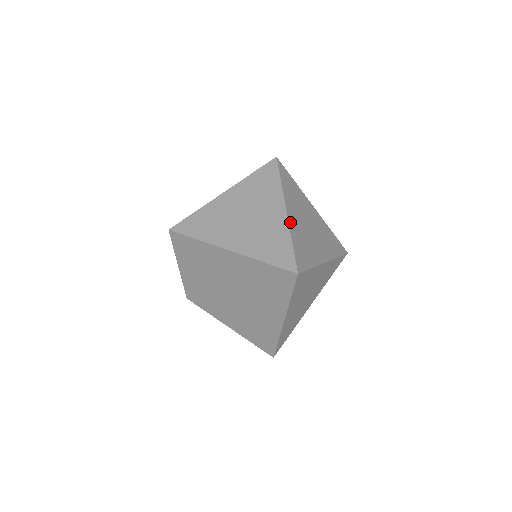
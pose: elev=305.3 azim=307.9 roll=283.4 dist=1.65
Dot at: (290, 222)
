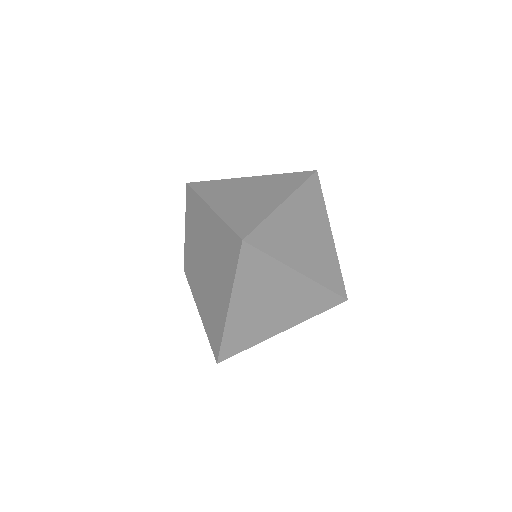
Dot at: (279, 210)
